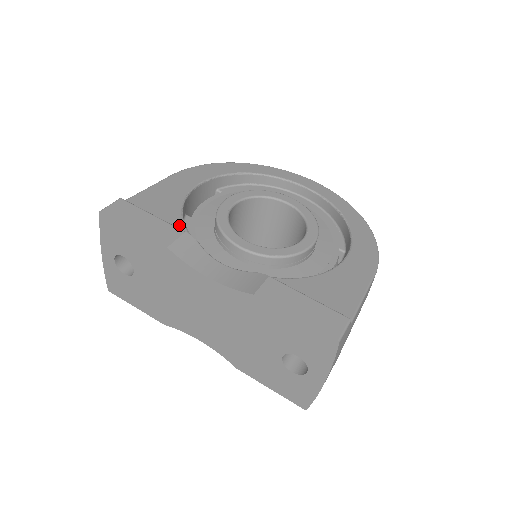
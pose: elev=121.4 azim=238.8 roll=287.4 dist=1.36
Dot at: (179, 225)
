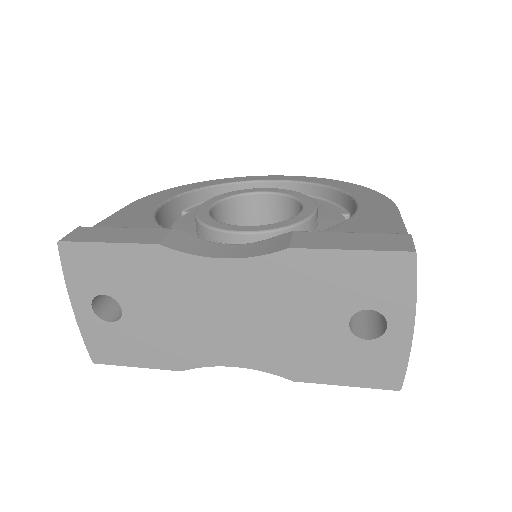
Dot at: occluded
